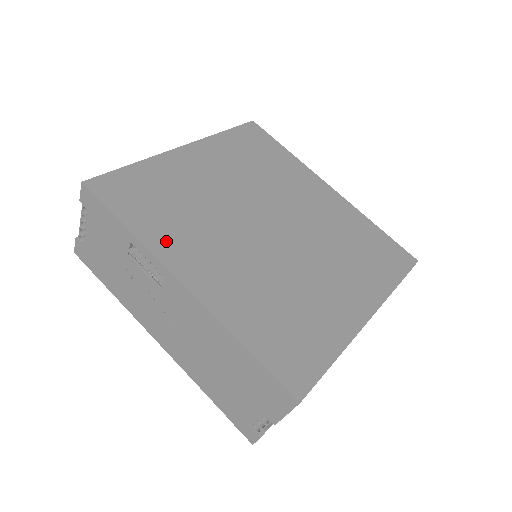
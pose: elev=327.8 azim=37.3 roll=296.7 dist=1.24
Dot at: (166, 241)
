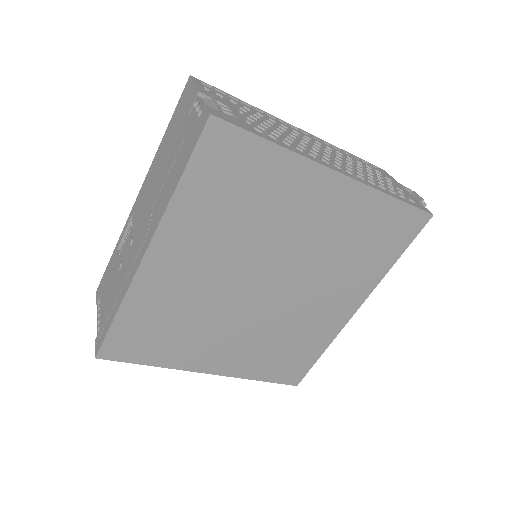
Dot at: occluded
